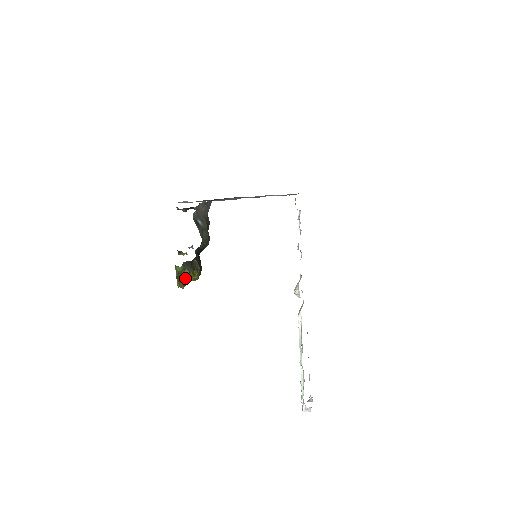
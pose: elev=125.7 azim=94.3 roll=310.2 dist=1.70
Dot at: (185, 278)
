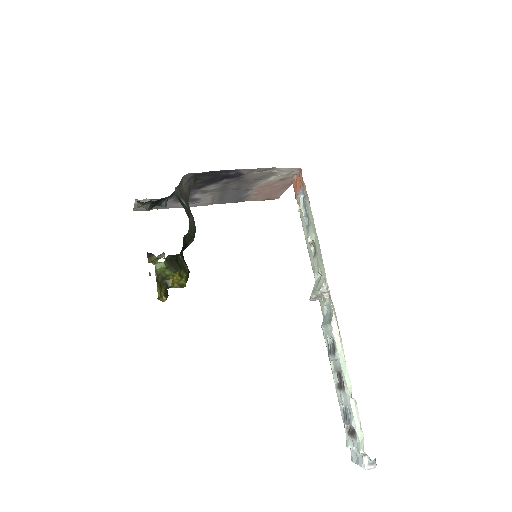
Dot at: (168, 284)
